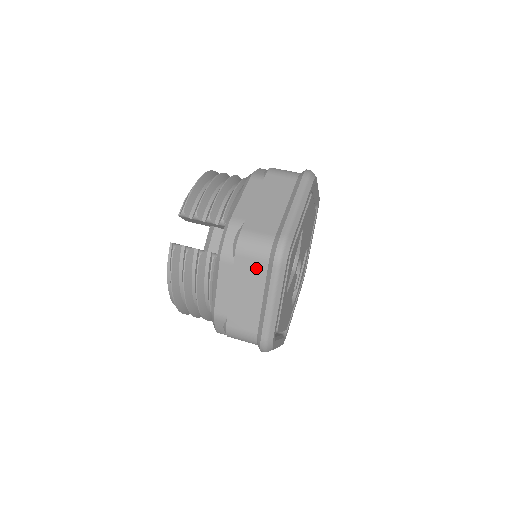
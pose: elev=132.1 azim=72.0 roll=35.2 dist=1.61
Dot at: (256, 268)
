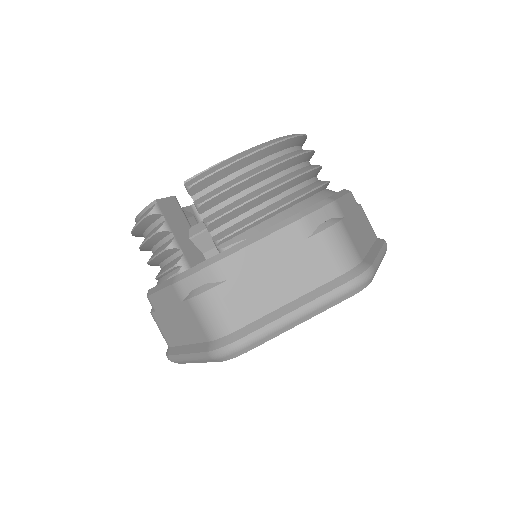
Dot at: (197, 329)
